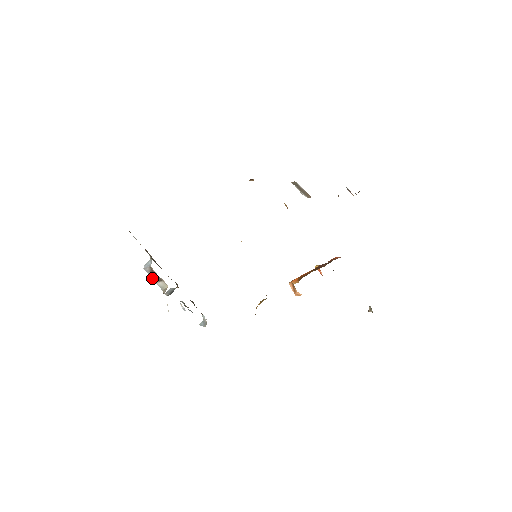
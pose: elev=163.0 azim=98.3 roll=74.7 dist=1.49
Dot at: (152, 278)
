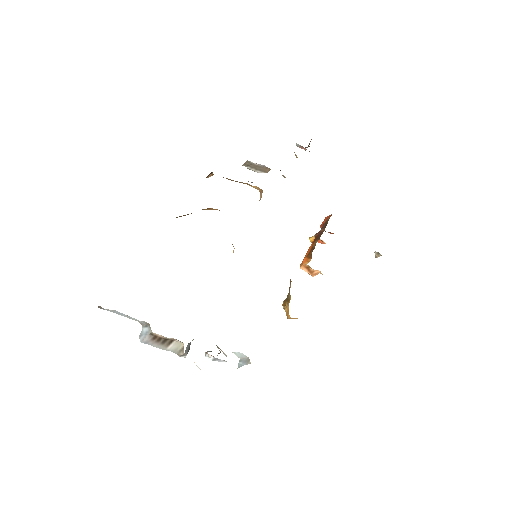
Dot at: (157, 347)
